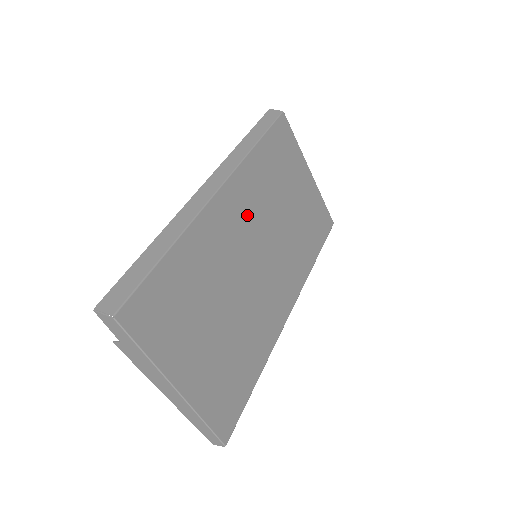
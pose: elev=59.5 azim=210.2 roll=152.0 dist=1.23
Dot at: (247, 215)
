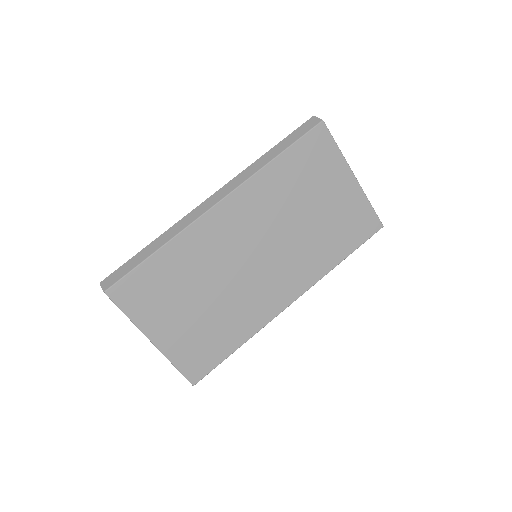
Dot at: (248, 223)
